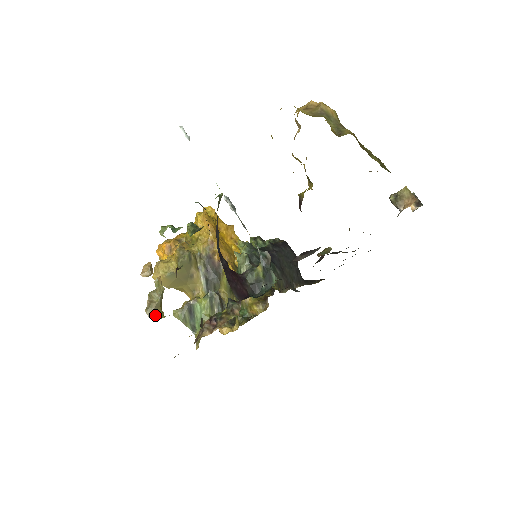
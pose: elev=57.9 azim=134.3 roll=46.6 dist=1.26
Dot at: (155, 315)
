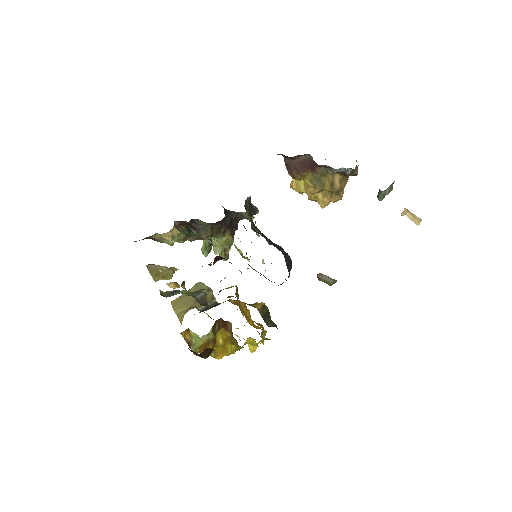
Dot at: (150, 268)
